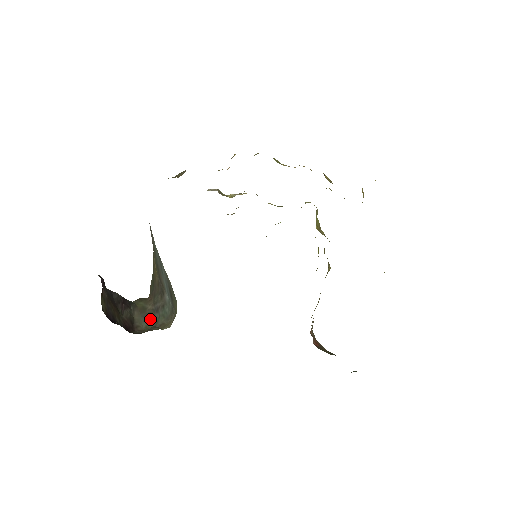
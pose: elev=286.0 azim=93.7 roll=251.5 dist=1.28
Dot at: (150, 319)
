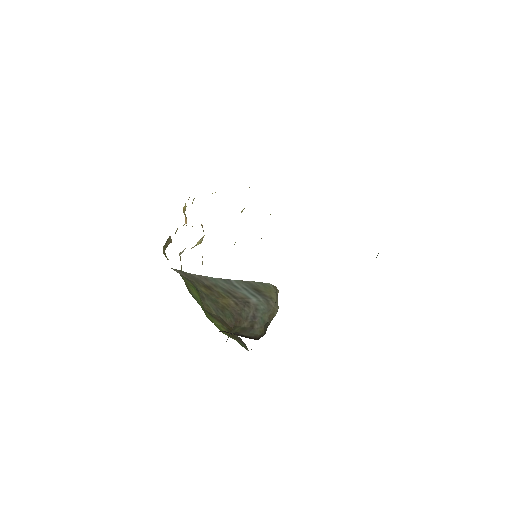
Dot at: (256, 327)
